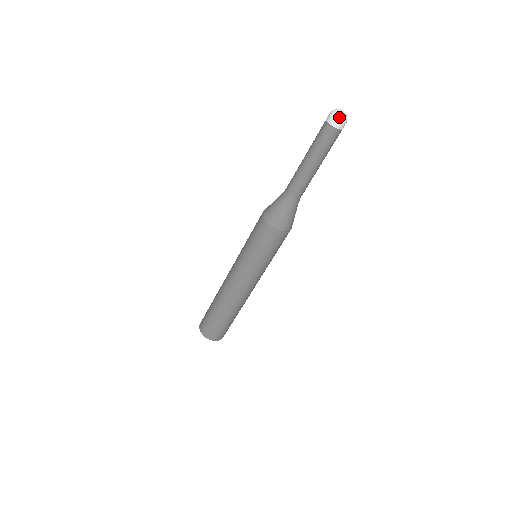
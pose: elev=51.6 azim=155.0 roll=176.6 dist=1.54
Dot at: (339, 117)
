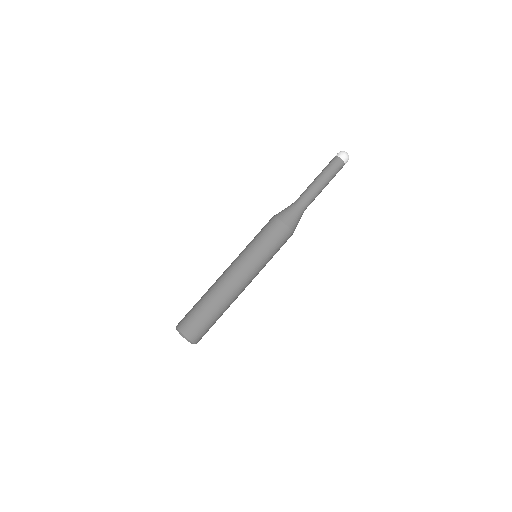
Dot at: (348, 156)
